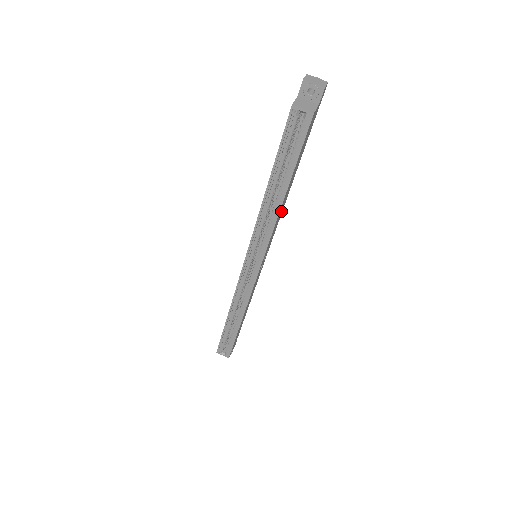
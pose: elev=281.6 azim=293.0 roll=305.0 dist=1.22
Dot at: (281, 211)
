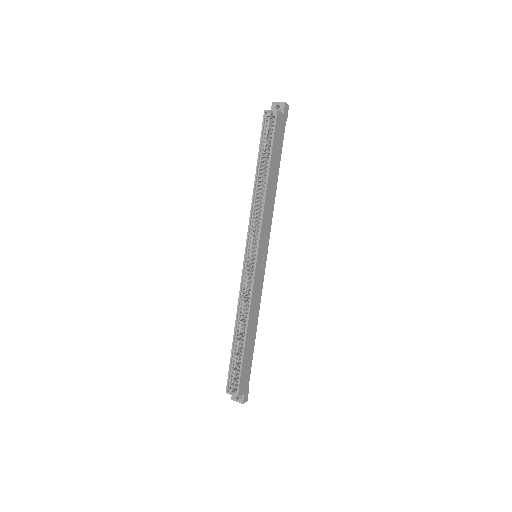
Dot at: (271, 205)
